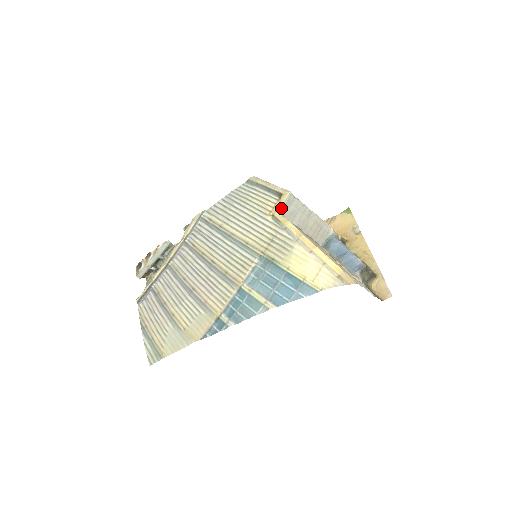
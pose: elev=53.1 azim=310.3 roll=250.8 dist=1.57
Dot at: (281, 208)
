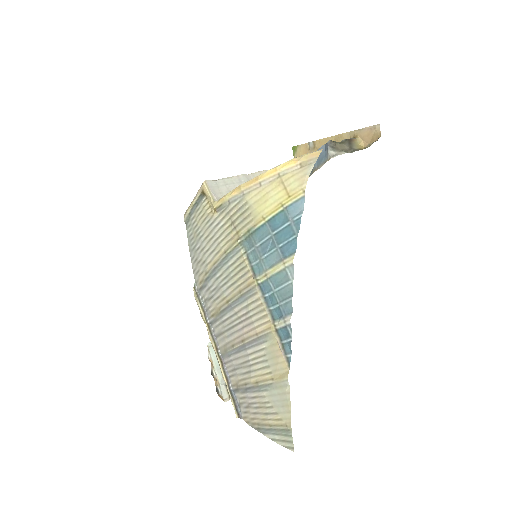
Dot at: (212, 198)
